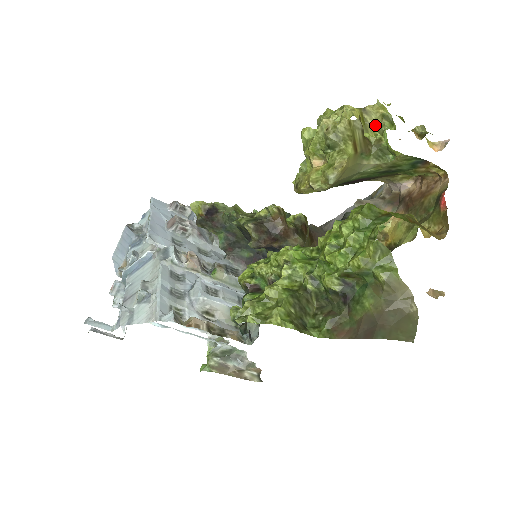
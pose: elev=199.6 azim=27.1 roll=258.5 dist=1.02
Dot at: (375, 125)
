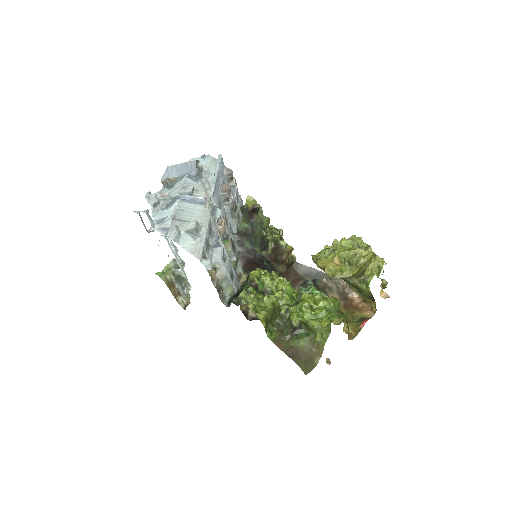
Dot at: (372, 266)
